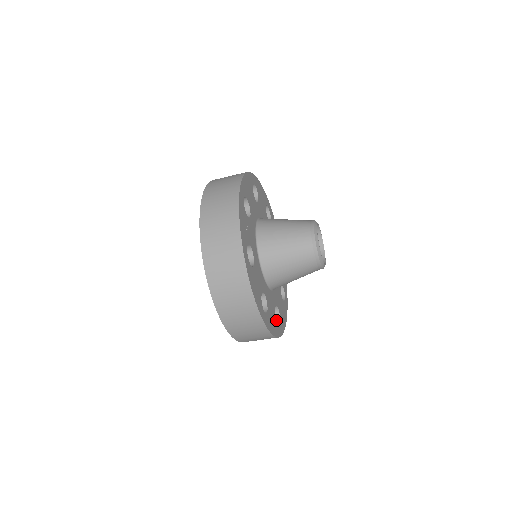
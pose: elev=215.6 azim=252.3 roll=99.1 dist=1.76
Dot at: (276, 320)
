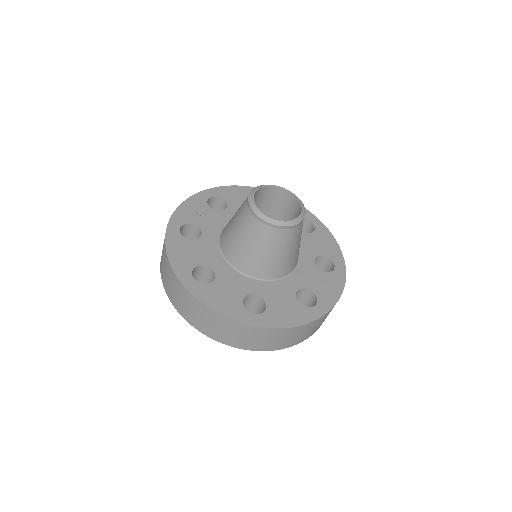
Dot at: (242, 305)
